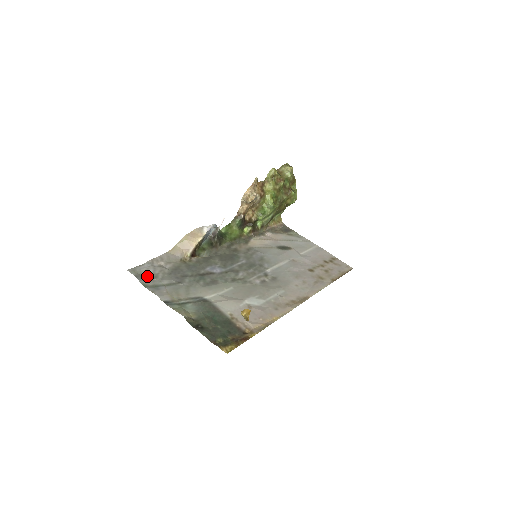
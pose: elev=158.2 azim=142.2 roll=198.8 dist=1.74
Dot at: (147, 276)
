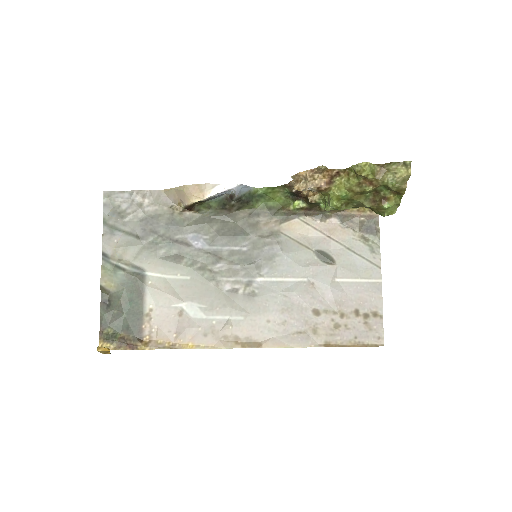
Dot at: (116, 210)
